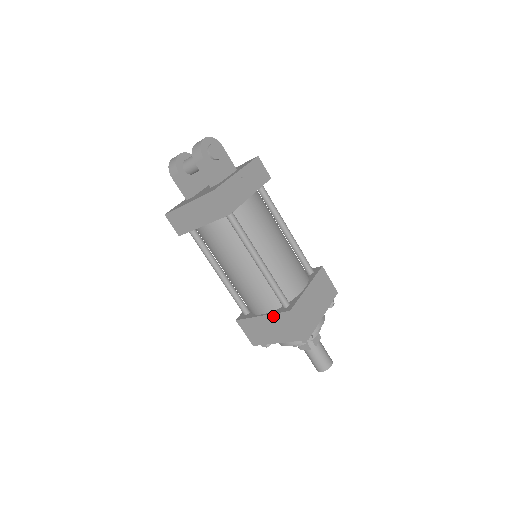
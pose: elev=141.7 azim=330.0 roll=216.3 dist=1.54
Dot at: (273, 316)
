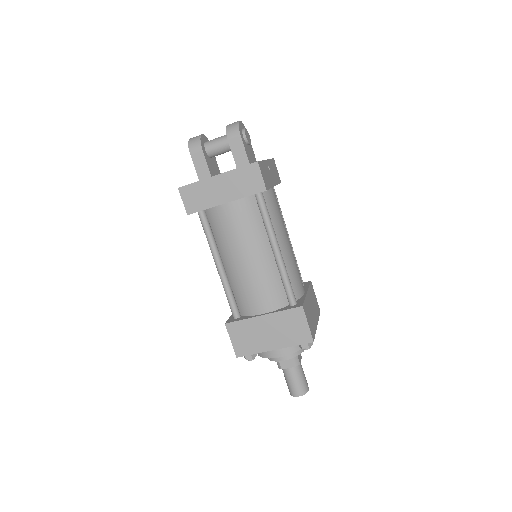
Dot at: (278, 314)
